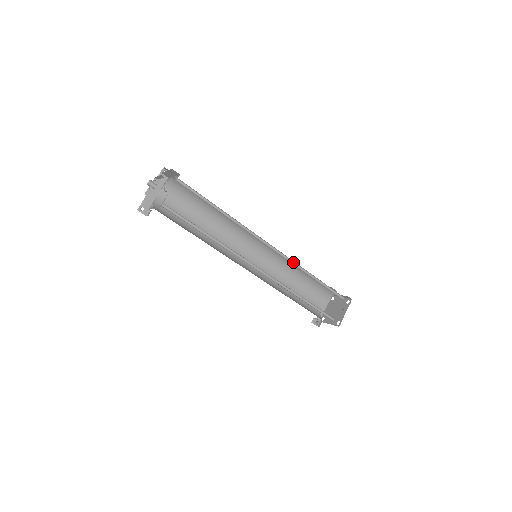
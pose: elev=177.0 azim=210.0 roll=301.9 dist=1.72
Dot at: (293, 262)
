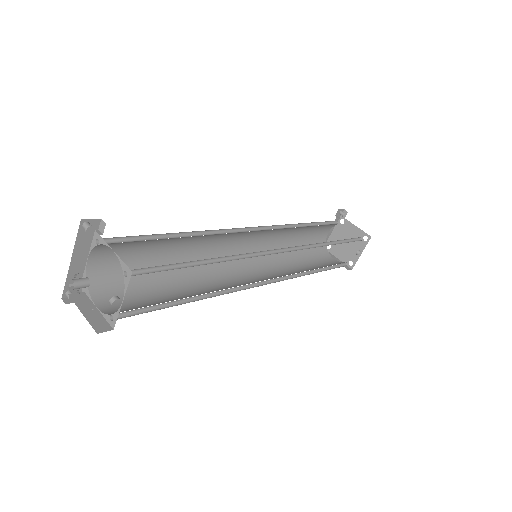
Dot at: occluded
